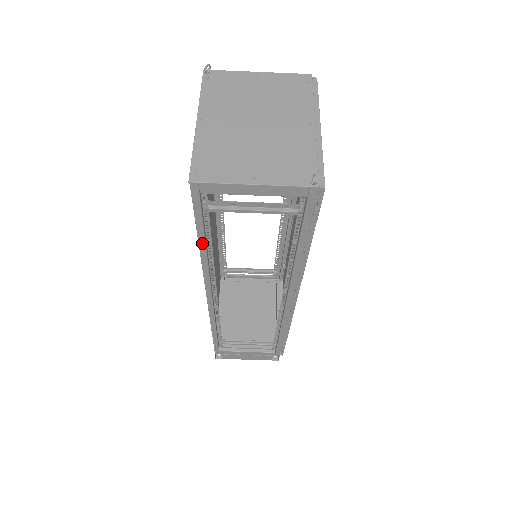
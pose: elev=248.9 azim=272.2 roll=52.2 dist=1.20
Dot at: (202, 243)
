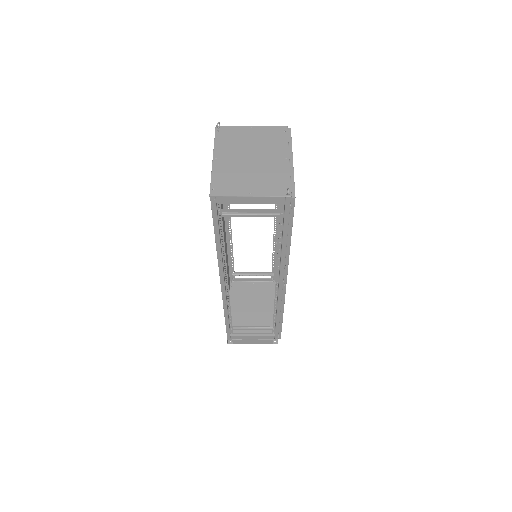
Dot at: (218, 240)
